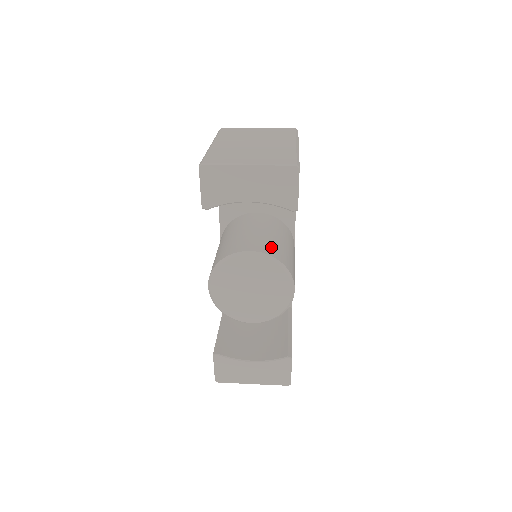
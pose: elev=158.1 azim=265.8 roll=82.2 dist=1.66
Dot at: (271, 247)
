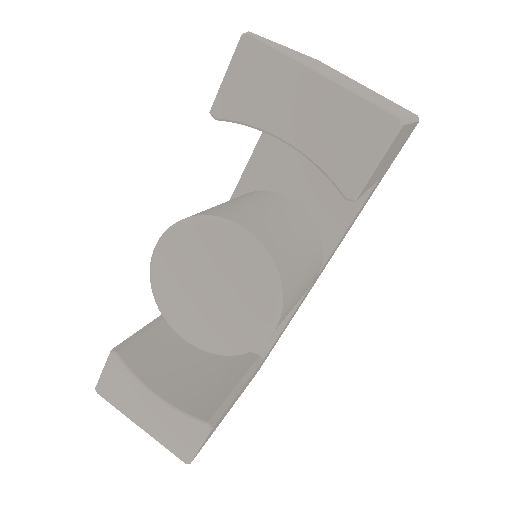
Dot at: (279, 245)
